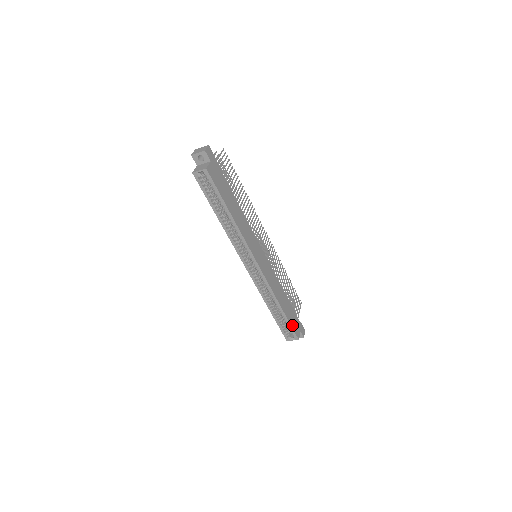
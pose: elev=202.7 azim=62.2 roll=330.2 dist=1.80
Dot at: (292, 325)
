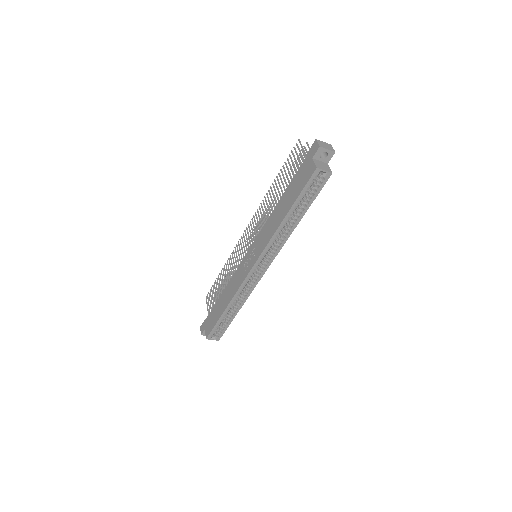
Dot at: (226, 327)
